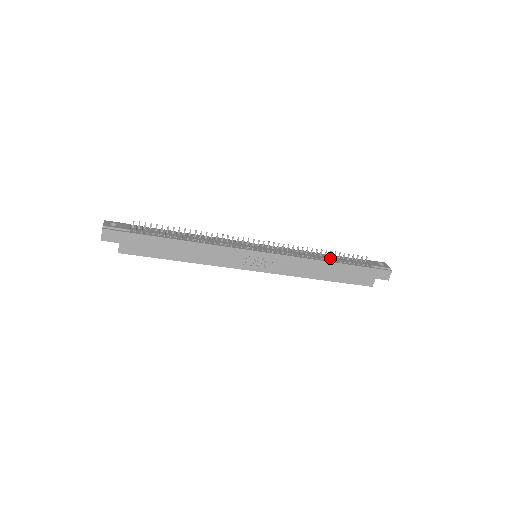
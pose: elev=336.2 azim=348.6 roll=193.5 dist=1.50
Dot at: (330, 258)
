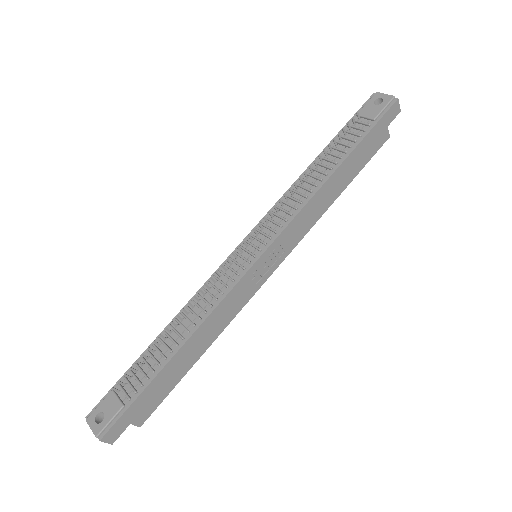
Dot at: (327, 167)
